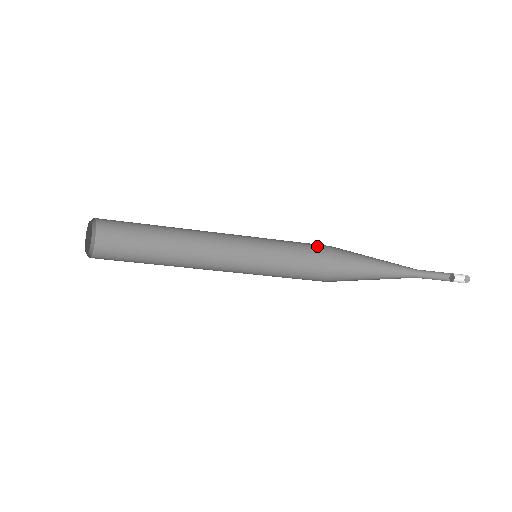
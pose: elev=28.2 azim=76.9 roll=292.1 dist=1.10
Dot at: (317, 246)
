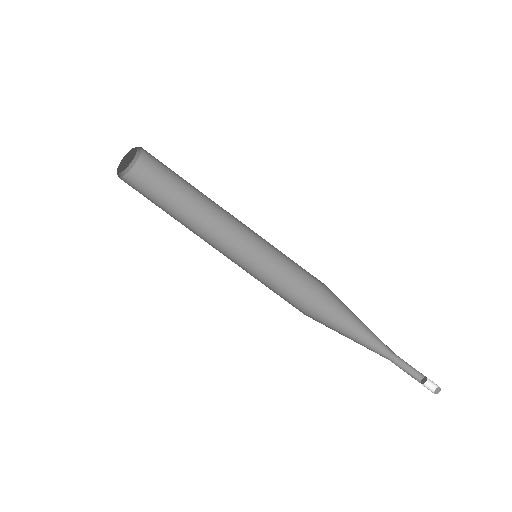
Dot at: (304, 291)
